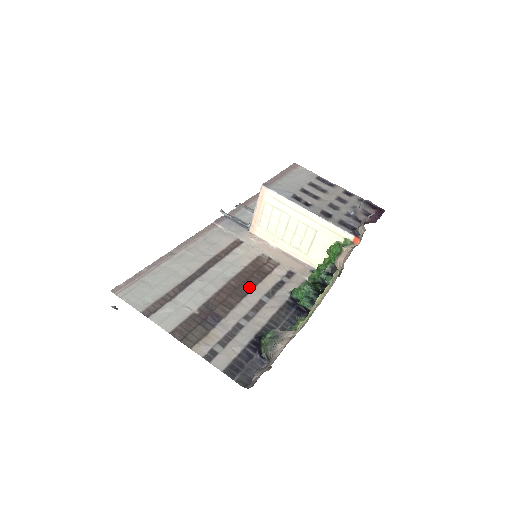
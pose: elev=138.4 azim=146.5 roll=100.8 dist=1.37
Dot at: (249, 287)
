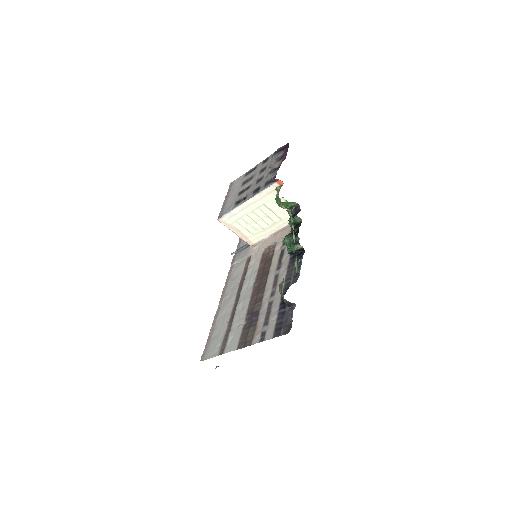
Dot at: (266, 277)
